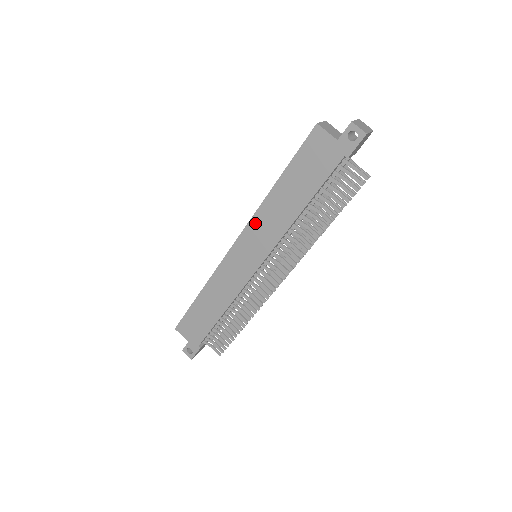
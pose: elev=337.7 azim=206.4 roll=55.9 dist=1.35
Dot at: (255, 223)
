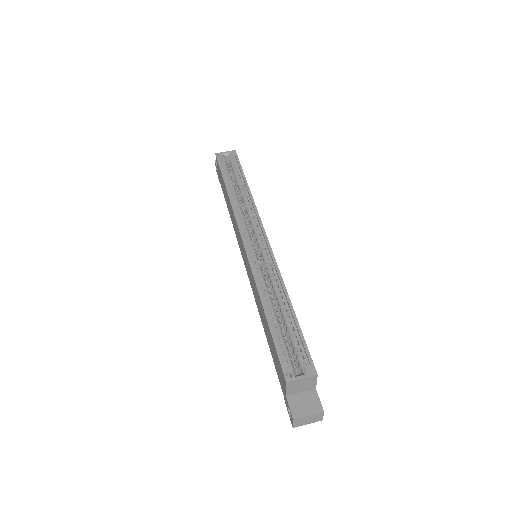
Dot at: (251, 274)
